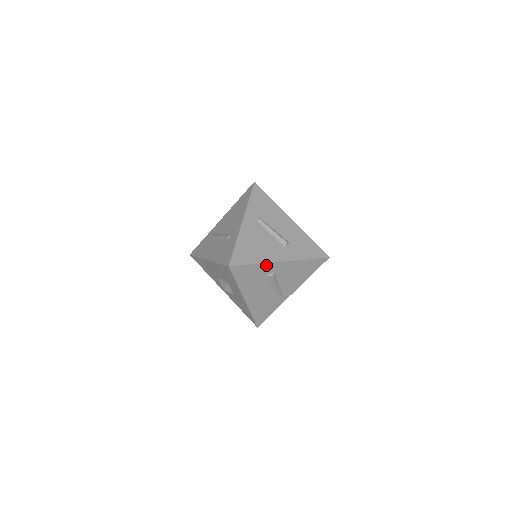
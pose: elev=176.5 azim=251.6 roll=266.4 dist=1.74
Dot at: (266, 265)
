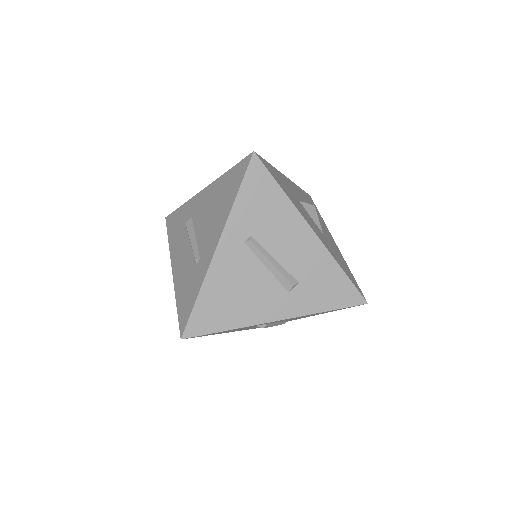
Dot at: (249, 326)
